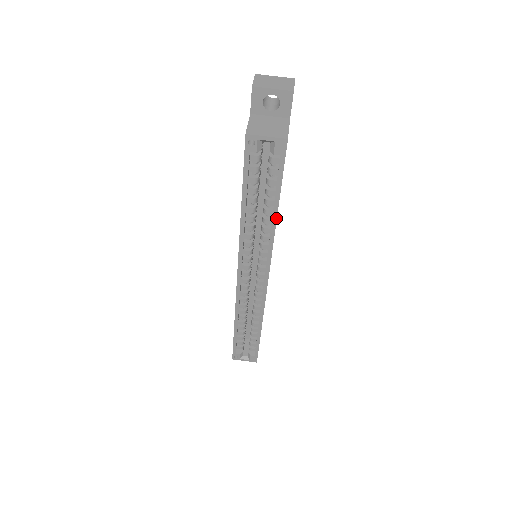
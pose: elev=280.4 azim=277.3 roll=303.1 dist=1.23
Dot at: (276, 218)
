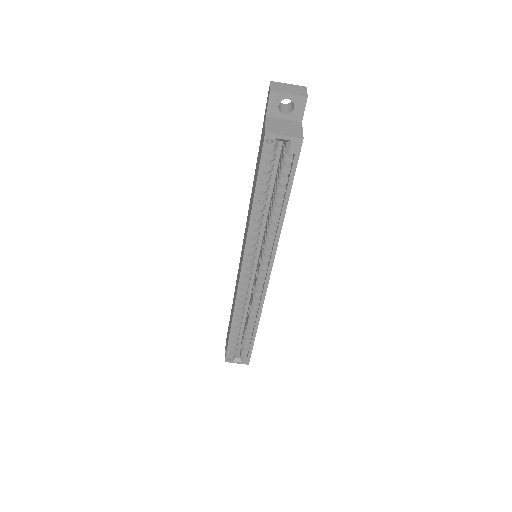
Dot at: (284, 215)
